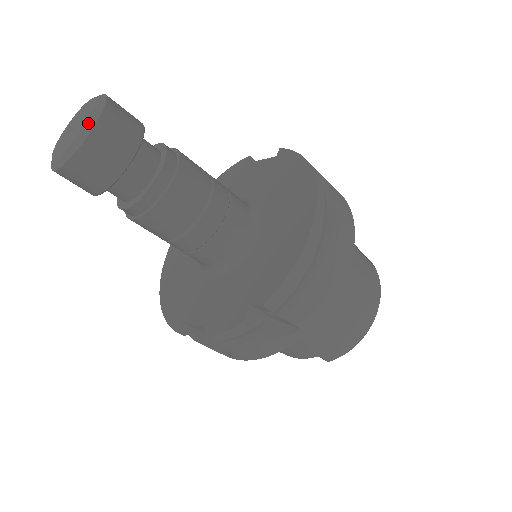
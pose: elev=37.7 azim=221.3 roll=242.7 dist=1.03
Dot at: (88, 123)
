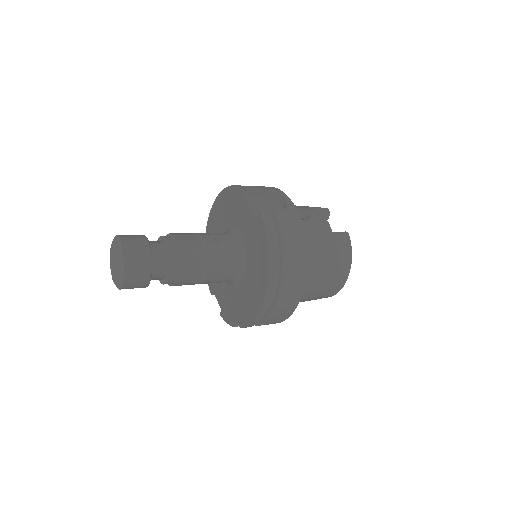
Dot at: (119, 280)
